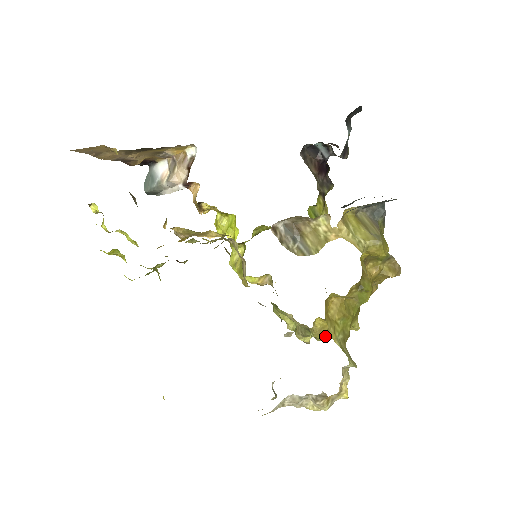
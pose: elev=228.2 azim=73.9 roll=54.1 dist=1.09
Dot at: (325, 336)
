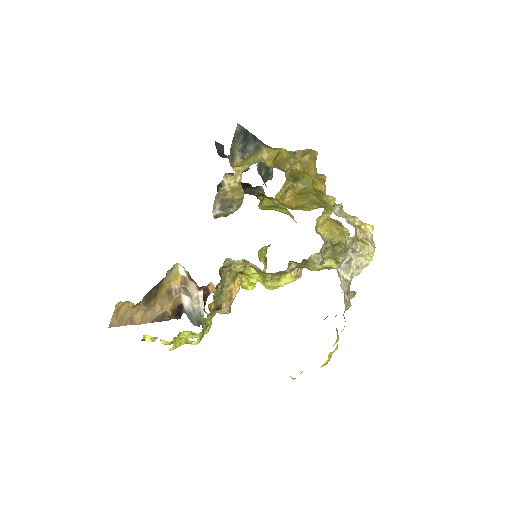
Dot at: (344, 235)
